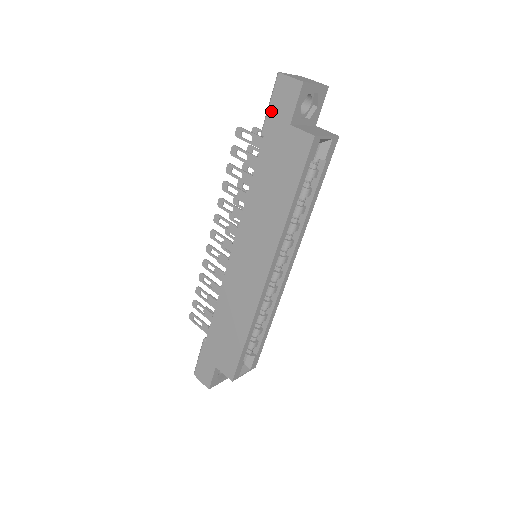
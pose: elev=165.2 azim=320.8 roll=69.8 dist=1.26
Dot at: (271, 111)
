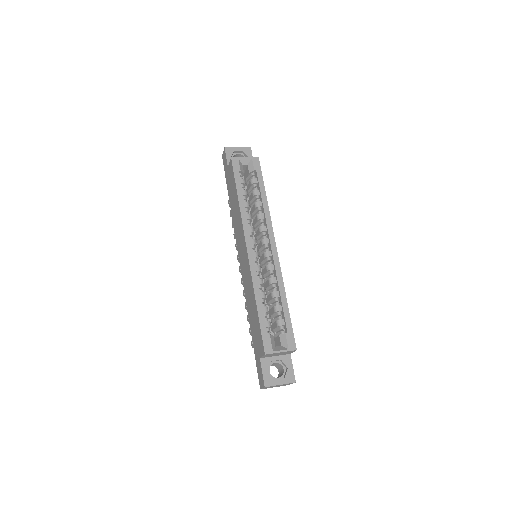
Dot at: (225, 174)
